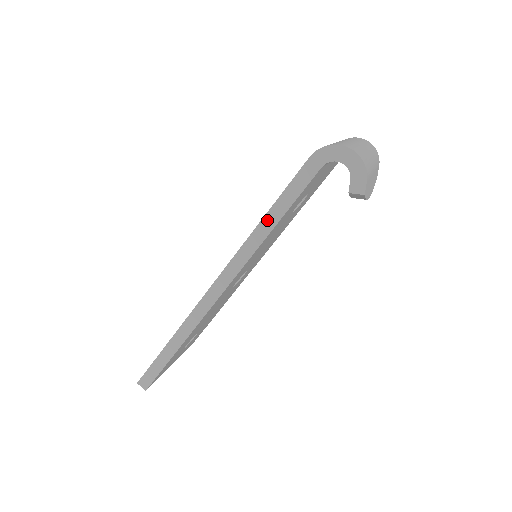
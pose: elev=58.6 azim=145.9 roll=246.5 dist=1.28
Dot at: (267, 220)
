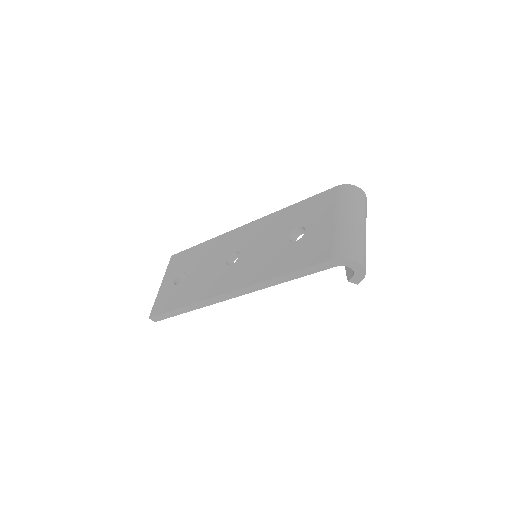
Dot at: (285, 277)
